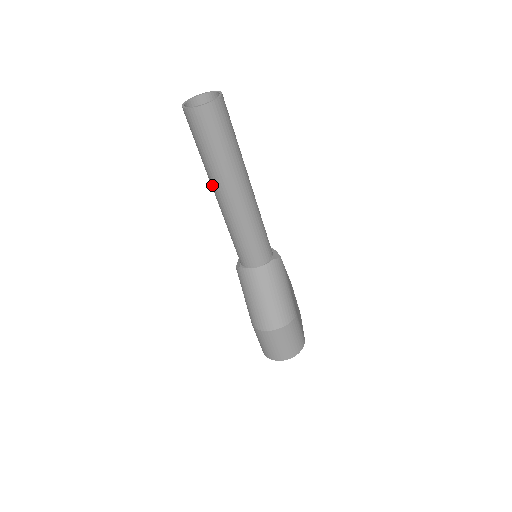
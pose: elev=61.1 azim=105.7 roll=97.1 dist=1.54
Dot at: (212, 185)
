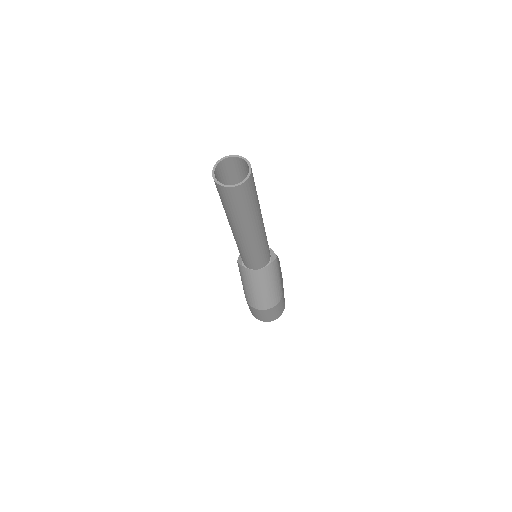
Dot at: (230, 224)
